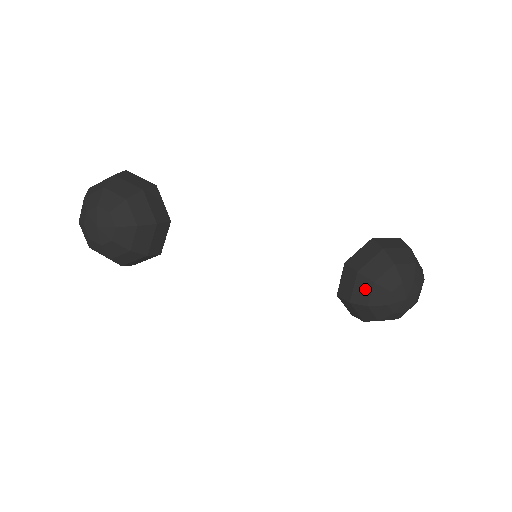
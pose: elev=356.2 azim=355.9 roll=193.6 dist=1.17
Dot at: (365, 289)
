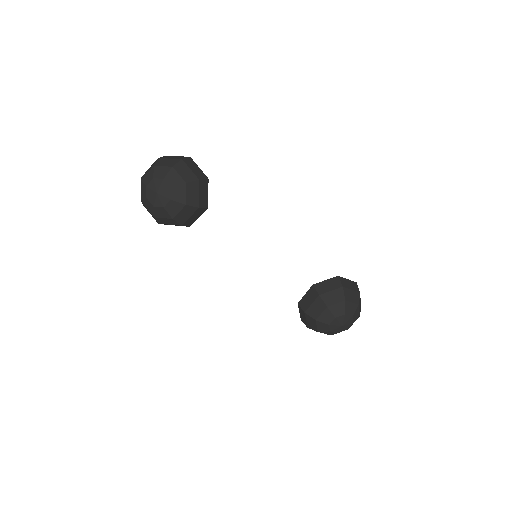
Dot at: (319, 308)
